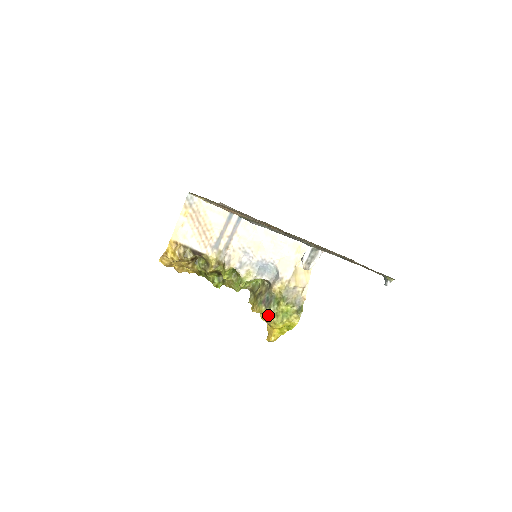
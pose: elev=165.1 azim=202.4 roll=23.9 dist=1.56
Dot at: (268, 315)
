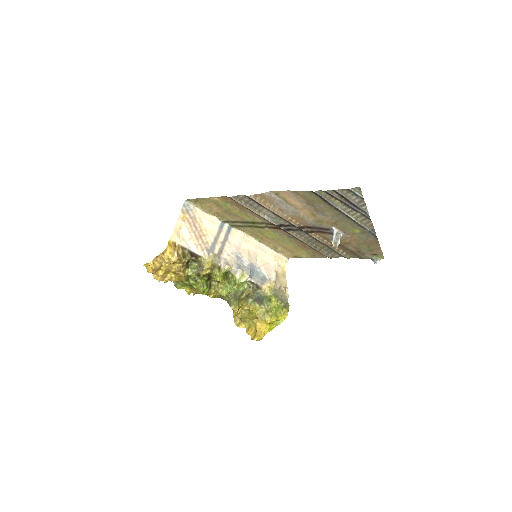
Dot at: (263, 311)
